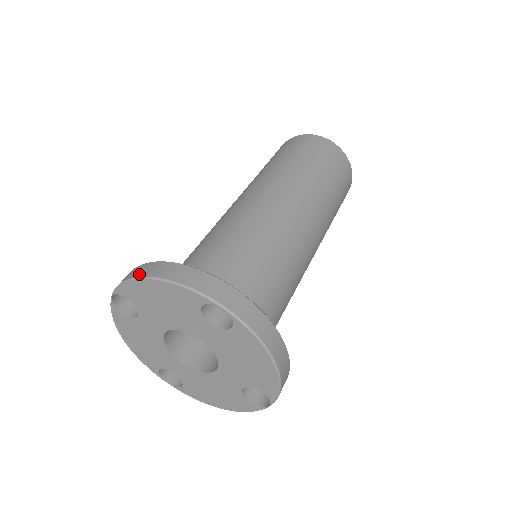
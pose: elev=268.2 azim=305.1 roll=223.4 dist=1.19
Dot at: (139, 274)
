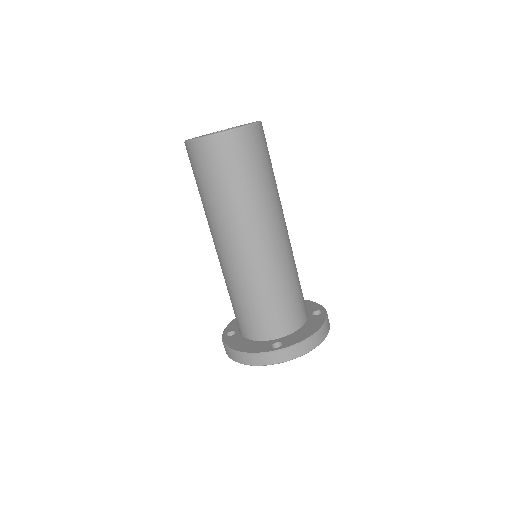
Dot at: (233, 359)
